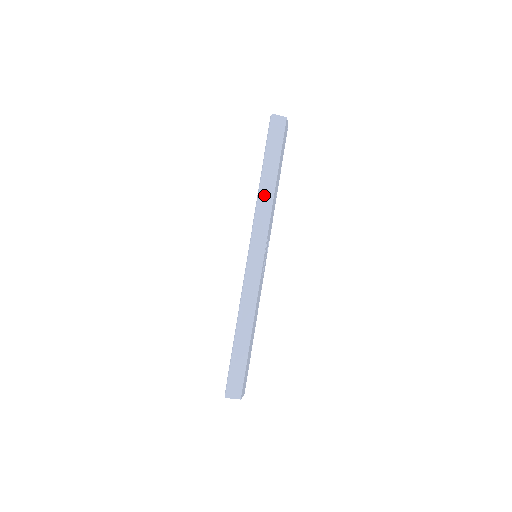
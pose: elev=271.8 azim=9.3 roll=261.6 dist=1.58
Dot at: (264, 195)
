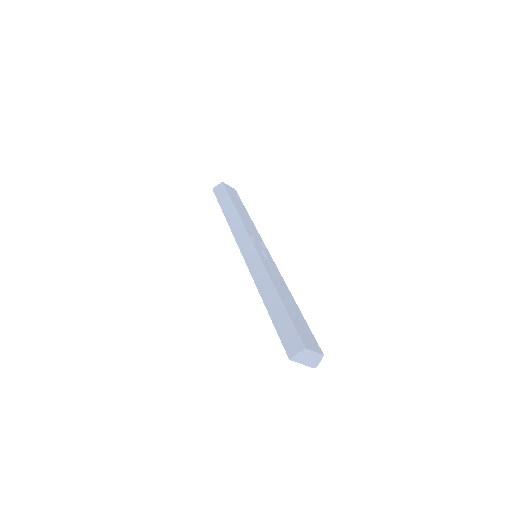
Dot at: (231, 220)
